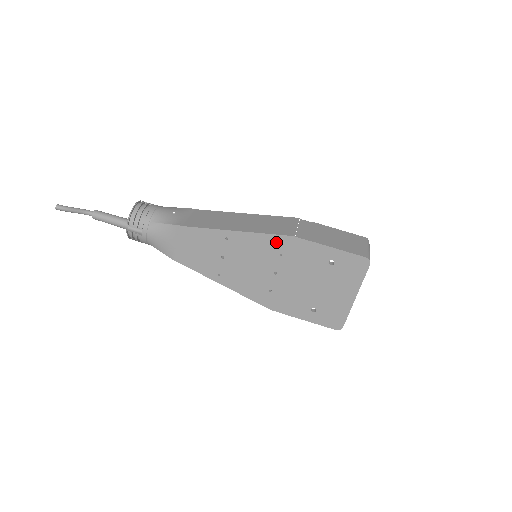
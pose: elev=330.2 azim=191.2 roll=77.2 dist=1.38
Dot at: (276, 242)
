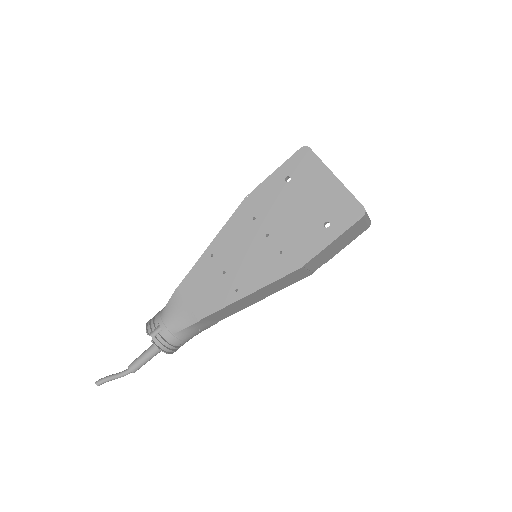
Dot at: (241, 215)
